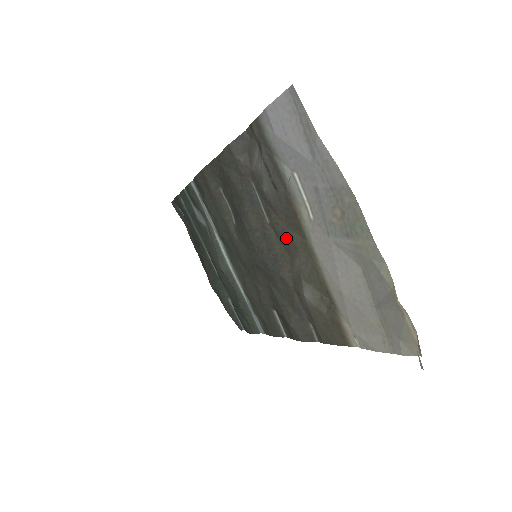
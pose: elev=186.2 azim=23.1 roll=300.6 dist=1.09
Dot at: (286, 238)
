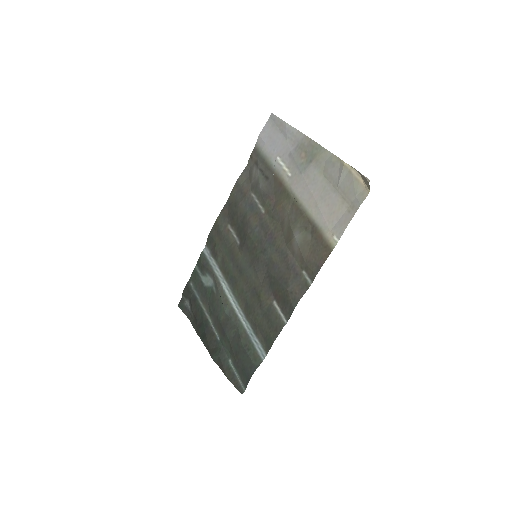
Dot at: (277, 209)
